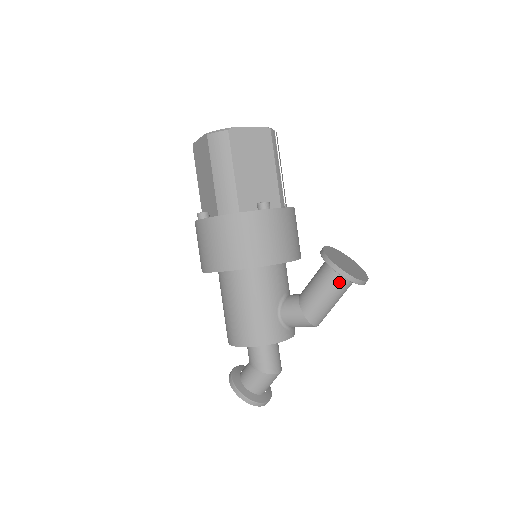
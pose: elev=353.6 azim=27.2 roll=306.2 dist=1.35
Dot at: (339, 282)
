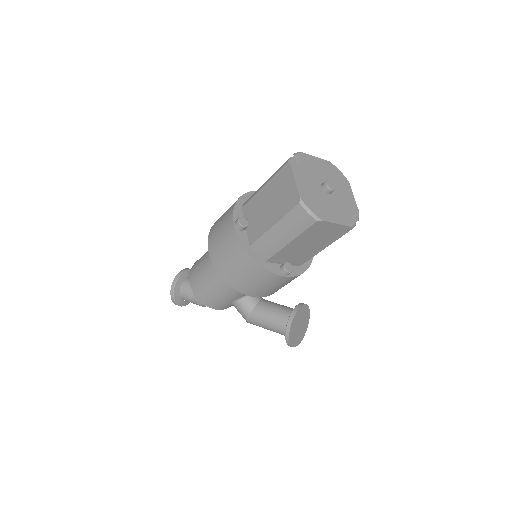
Dot at: (283, 334)
